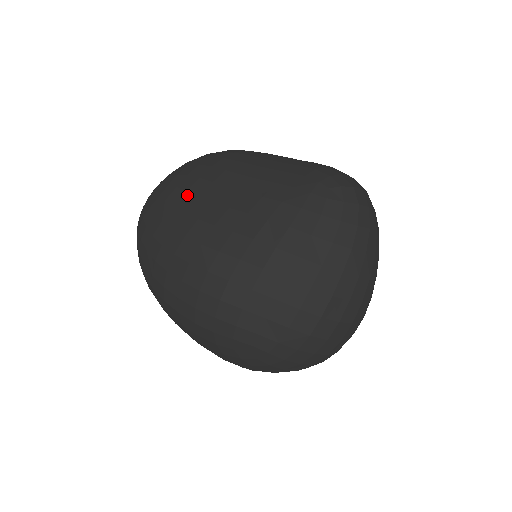
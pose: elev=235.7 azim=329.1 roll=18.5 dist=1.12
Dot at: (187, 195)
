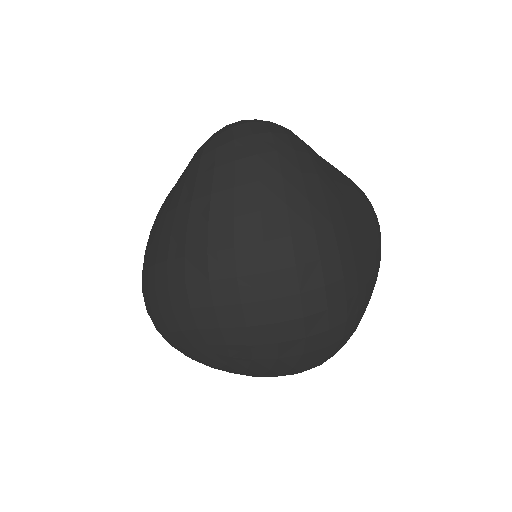
Dot at: occluded
